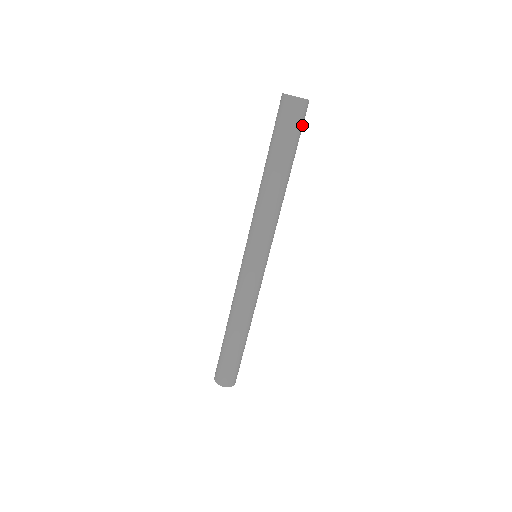
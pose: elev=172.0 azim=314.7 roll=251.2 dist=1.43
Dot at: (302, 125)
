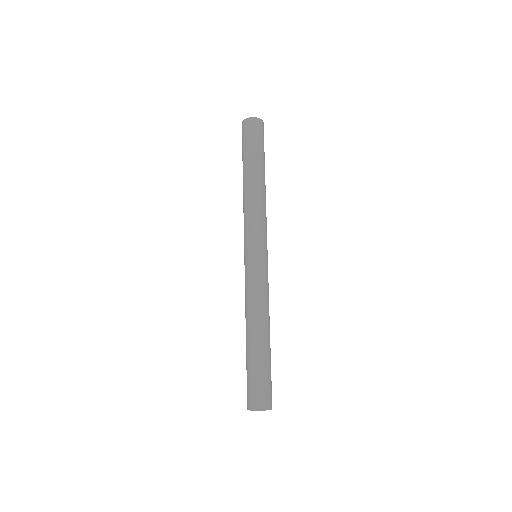
Dot at: (257, 136)
